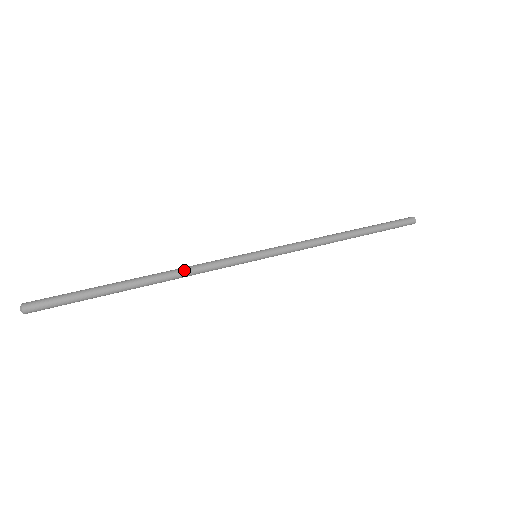
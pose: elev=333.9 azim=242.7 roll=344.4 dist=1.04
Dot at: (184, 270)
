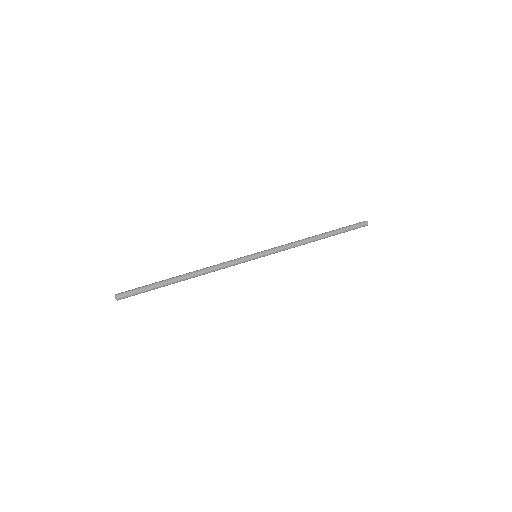
Dot at: (210, 268)
